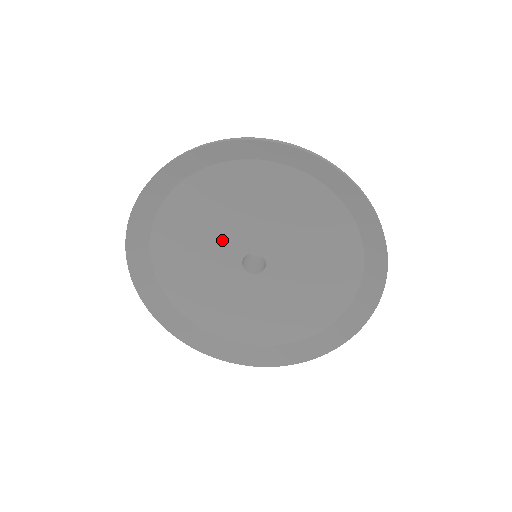
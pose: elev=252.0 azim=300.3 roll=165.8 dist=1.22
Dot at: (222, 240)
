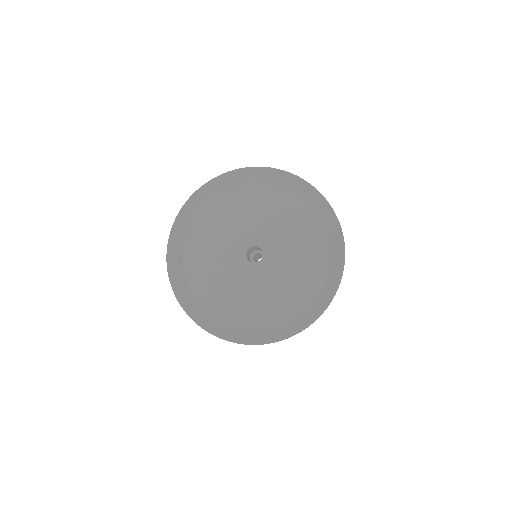
Dot at: (227, 257)
